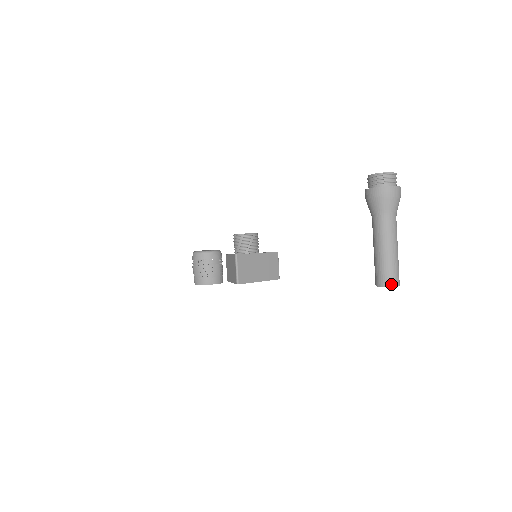
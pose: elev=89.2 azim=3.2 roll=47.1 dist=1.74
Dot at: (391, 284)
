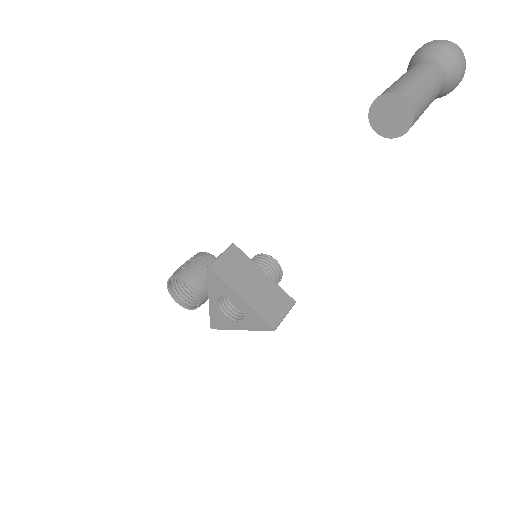
Dot at: (392, 92)
